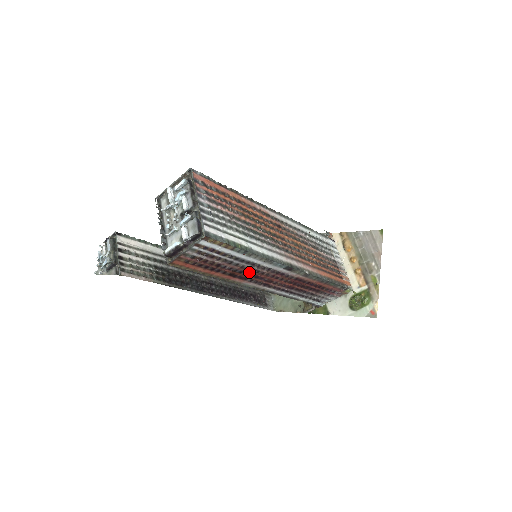
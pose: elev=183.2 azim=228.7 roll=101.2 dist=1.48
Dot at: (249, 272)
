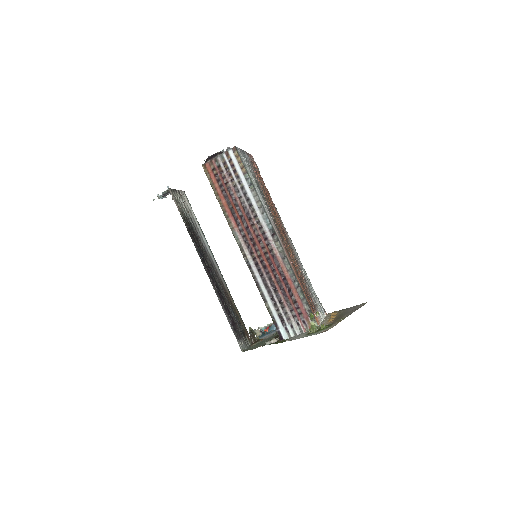
Dot at: (244, 216)
